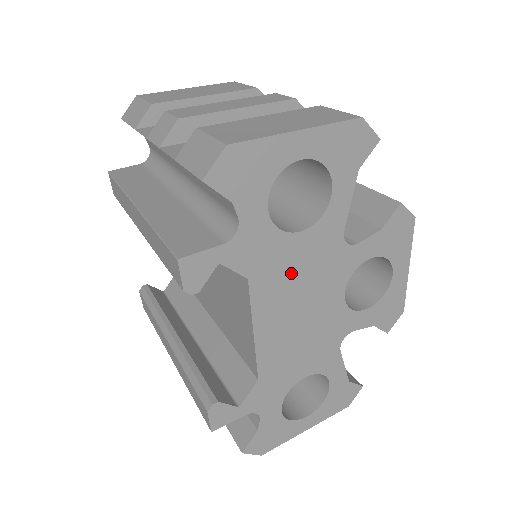
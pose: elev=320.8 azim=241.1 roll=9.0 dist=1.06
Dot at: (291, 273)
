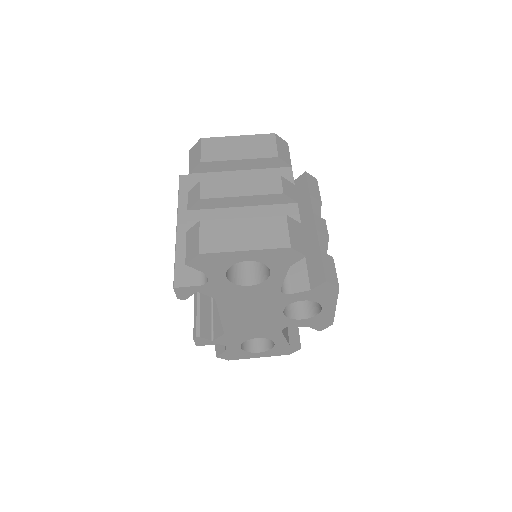
Dot at: (243, 300)
